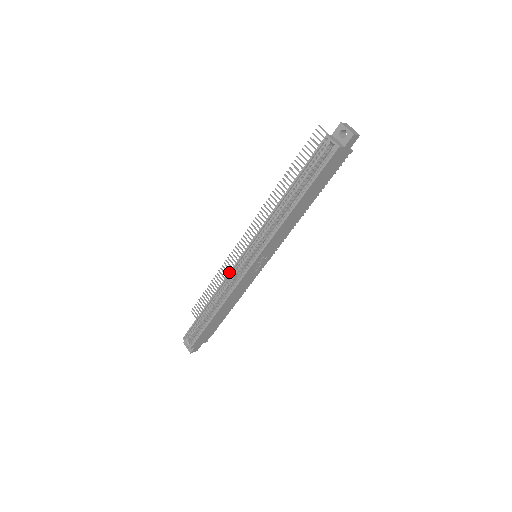
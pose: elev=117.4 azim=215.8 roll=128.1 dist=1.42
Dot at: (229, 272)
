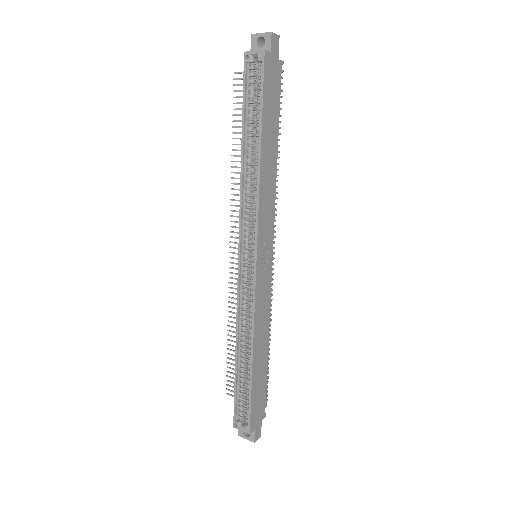
Dot at: (237, 293)
